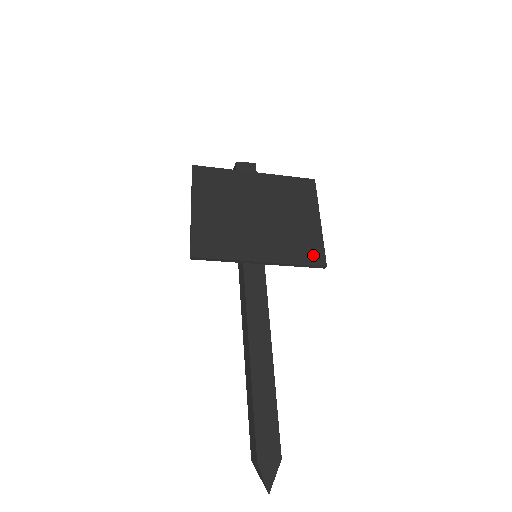
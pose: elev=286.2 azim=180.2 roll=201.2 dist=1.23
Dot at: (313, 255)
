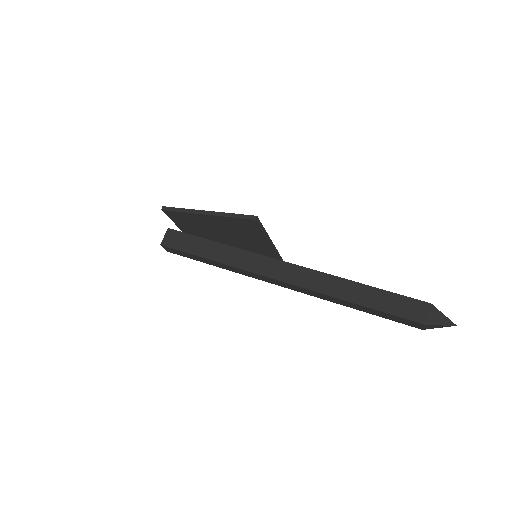
Dot at: occluded
